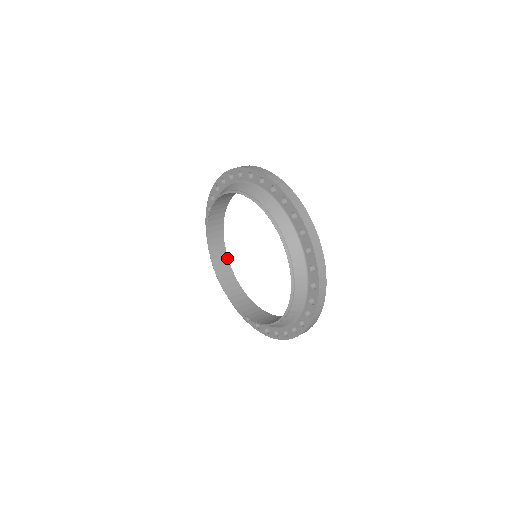
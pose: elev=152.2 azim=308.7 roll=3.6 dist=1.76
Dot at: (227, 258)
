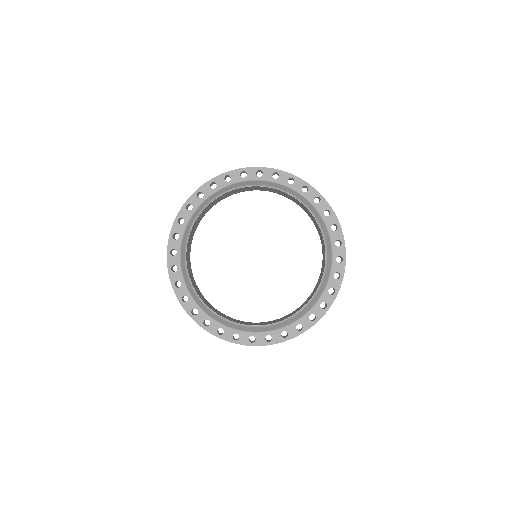
Dot at: (217, 310)
